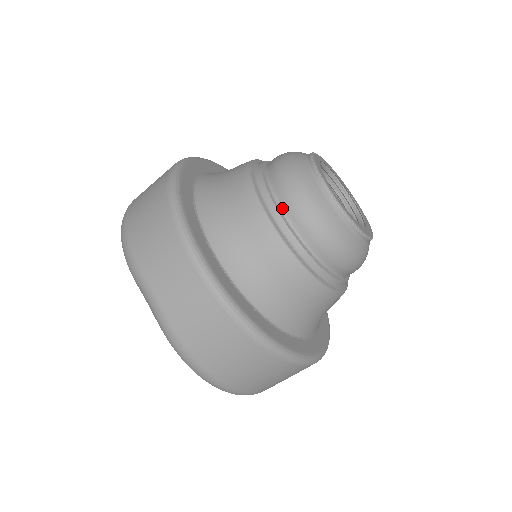
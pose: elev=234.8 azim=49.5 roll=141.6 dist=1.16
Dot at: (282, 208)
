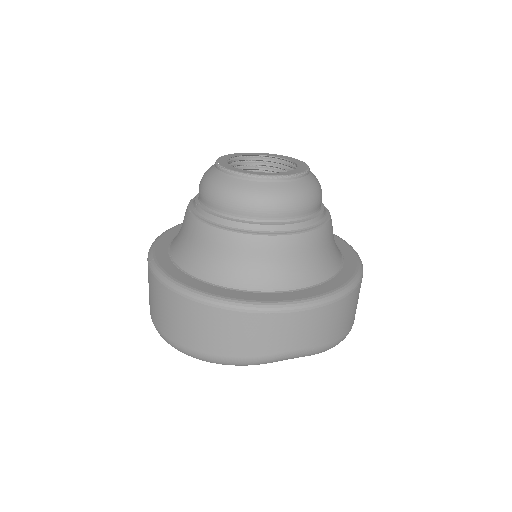
Dot at: (275, 220)
